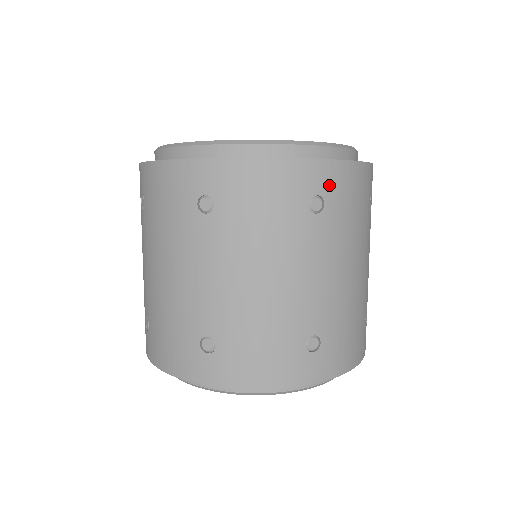
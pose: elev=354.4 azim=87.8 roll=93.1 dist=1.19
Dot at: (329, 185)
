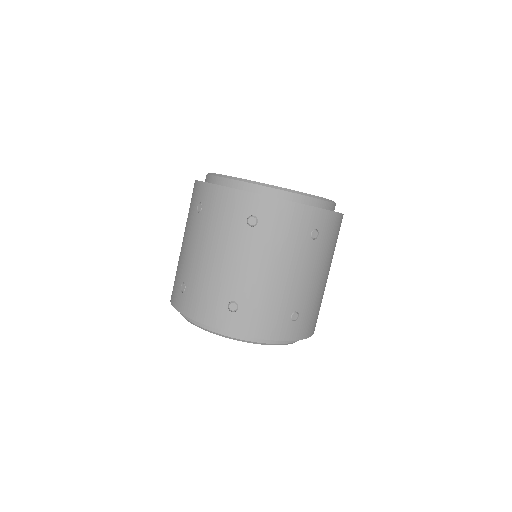
Dot at: (323, 224)
